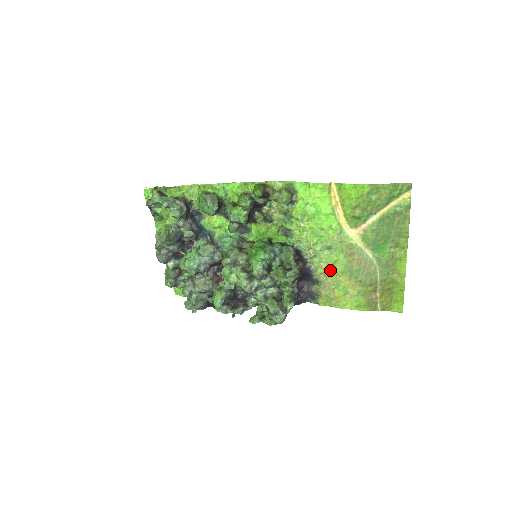
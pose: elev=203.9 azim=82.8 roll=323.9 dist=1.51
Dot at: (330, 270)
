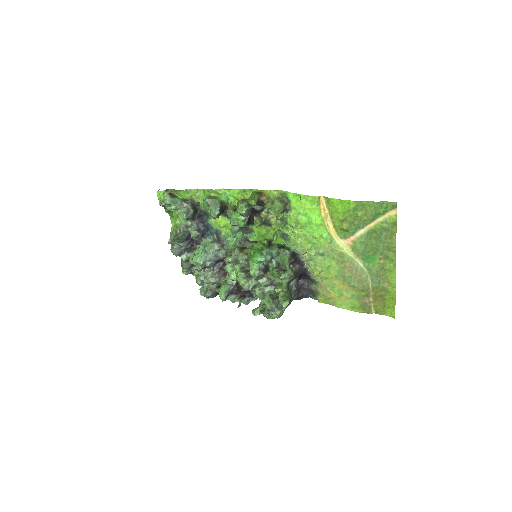
Dot at: (324, 274)
